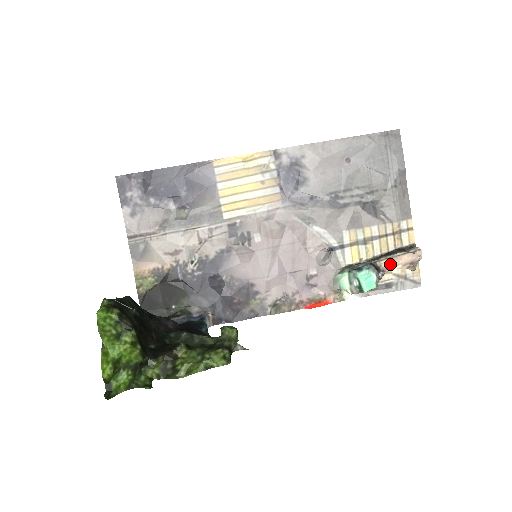
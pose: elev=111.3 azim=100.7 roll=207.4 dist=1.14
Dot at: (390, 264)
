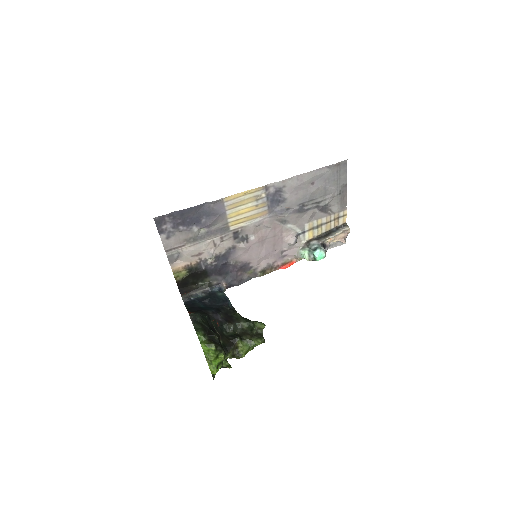
Dot at: (332, 241)
